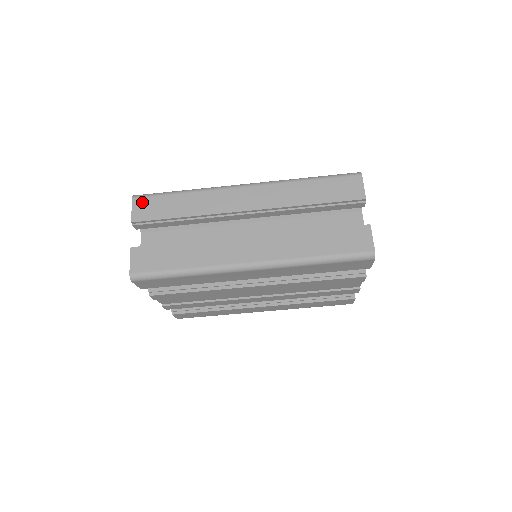
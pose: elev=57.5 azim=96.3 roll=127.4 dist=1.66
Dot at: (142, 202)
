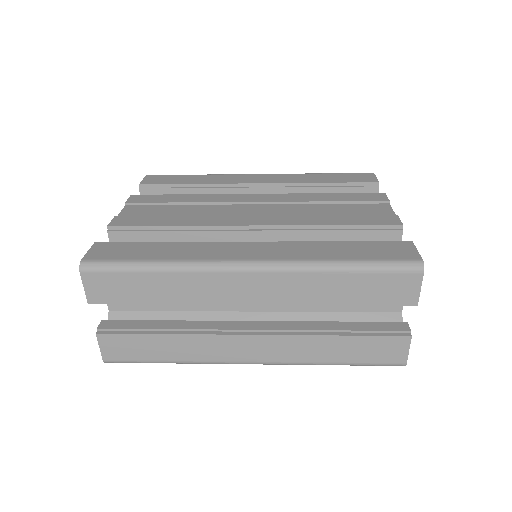
Dot at: (96, 279)
